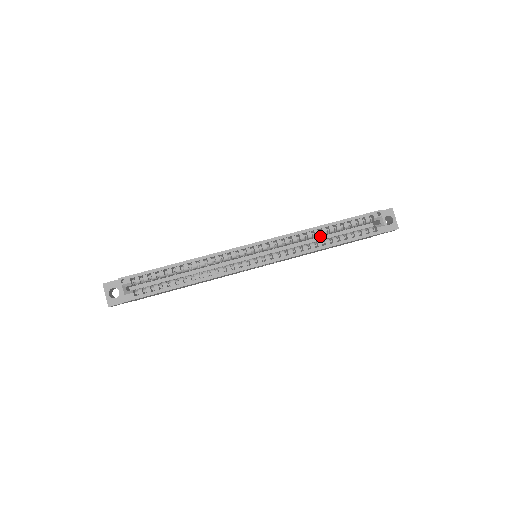
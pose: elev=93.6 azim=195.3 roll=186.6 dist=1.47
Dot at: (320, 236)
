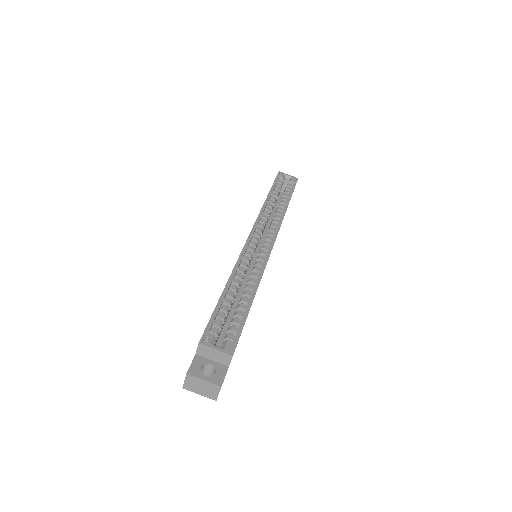
Dot at: occluded
